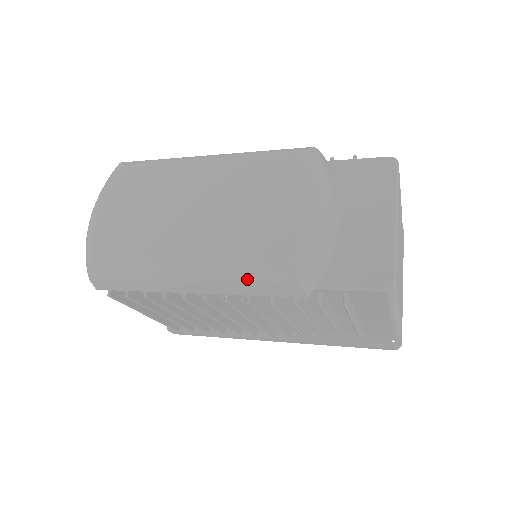
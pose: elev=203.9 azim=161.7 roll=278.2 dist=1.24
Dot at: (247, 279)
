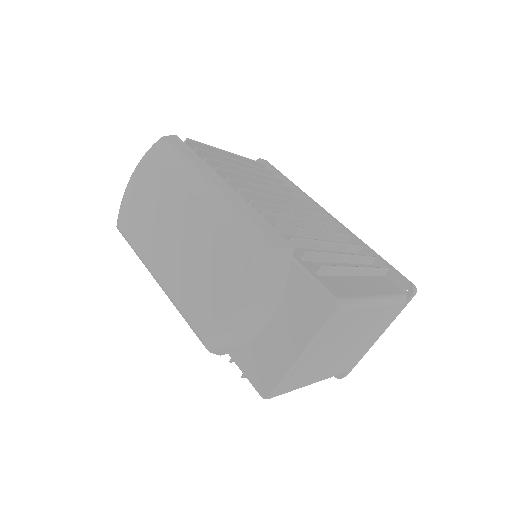
Dot at: (185, 320)
